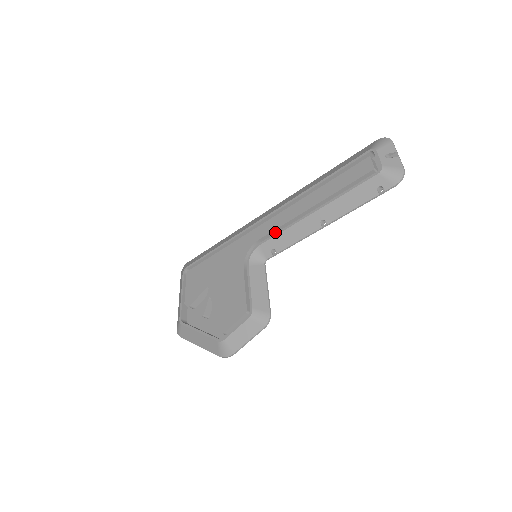
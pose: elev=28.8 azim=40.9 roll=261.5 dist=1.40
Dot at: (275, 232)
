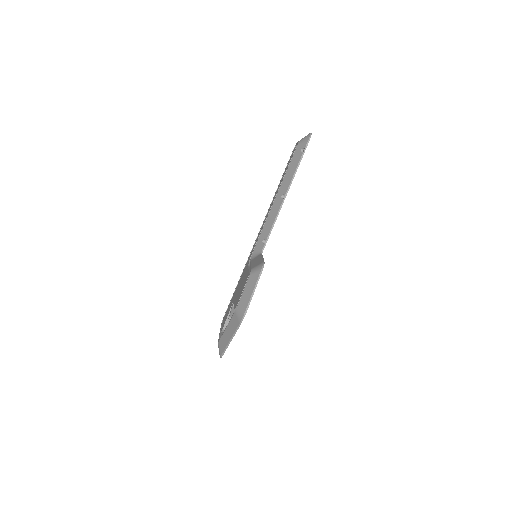
Dot at: occluded
